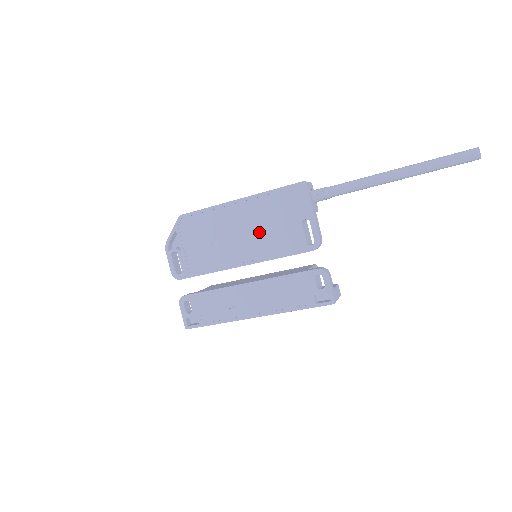
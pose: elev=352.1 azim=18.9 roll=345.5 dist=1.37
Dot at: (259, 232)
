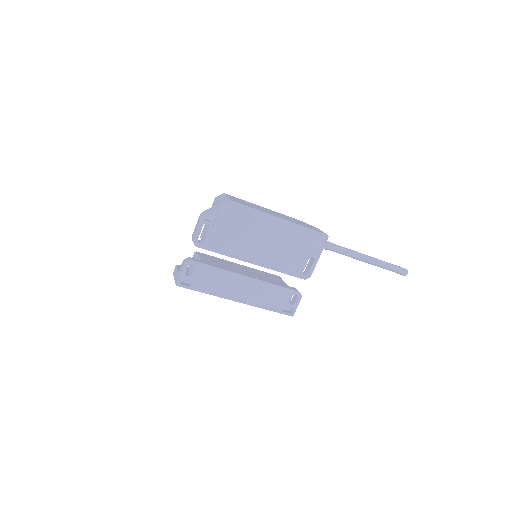
Dot at: (280, 248)
